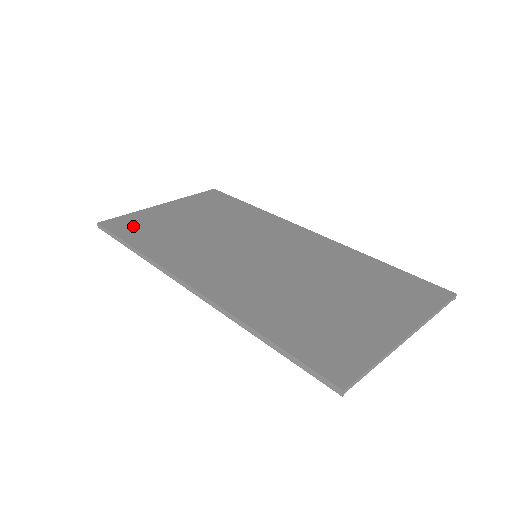
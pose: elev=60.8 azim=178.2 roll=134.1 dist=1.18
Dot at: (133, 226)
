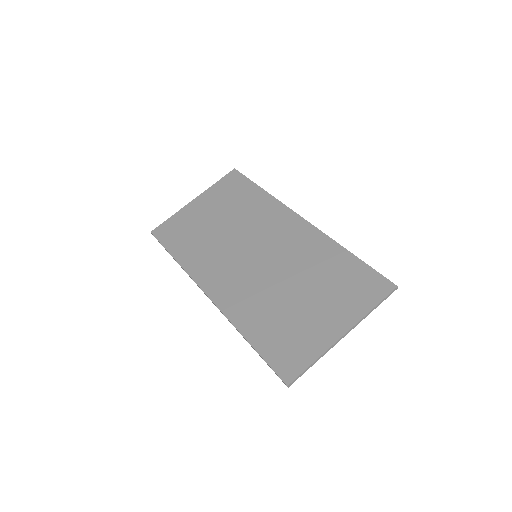
Dot at: (174, 233)
